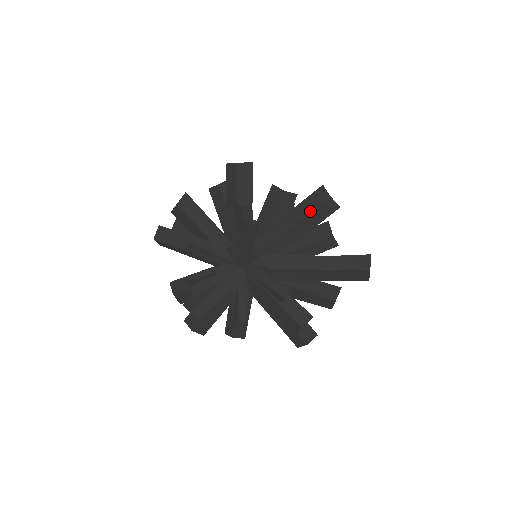
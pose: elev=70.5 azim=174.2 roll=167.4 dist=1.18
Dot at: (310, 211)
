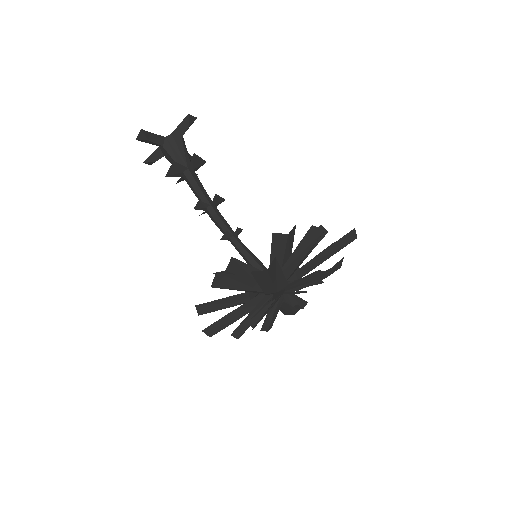
Dot at: (341, 248)
